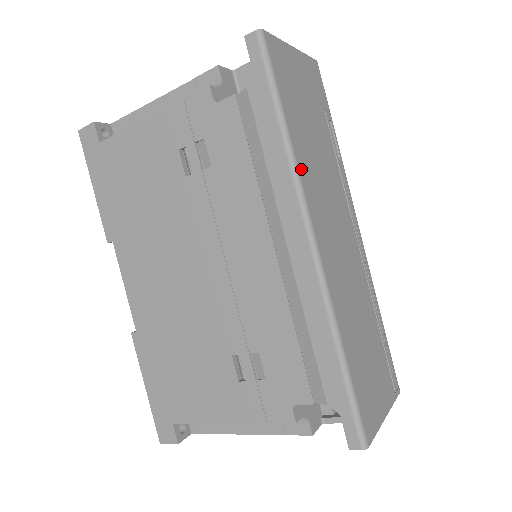
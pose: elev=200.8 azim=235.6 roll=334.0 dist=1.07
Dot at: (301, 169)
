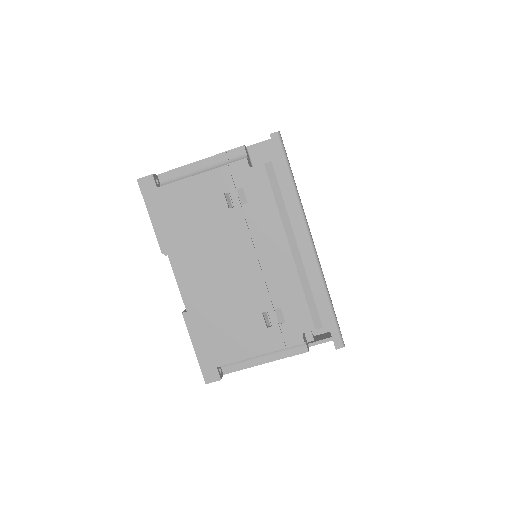
Dot at: occluded
